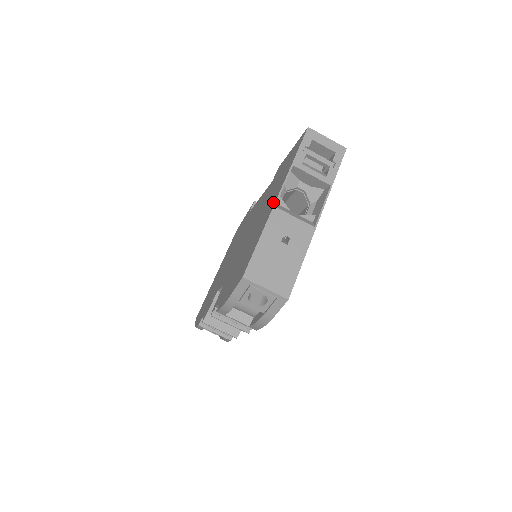
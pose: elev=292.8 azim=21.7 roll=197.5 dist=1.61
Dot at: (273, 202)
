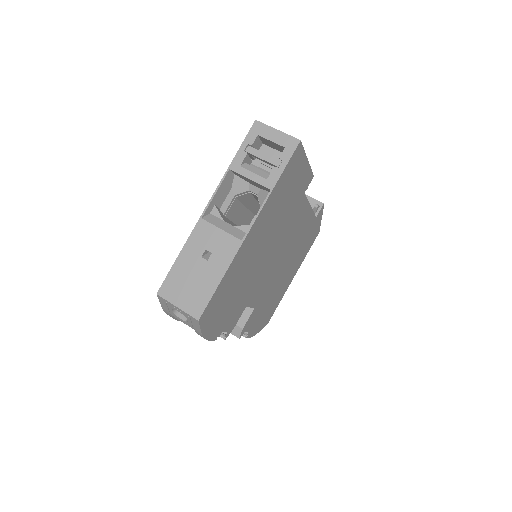
Dot at: (208, 211)
